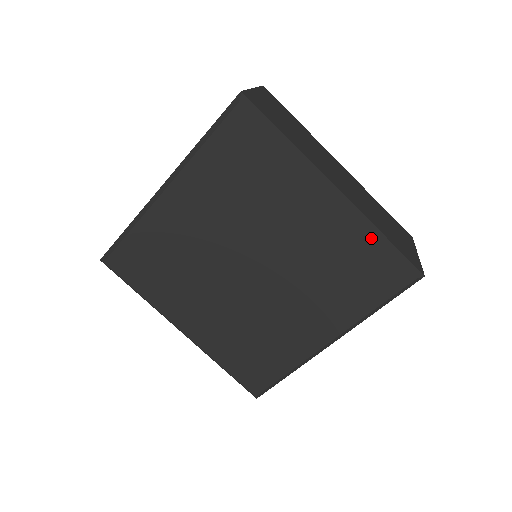
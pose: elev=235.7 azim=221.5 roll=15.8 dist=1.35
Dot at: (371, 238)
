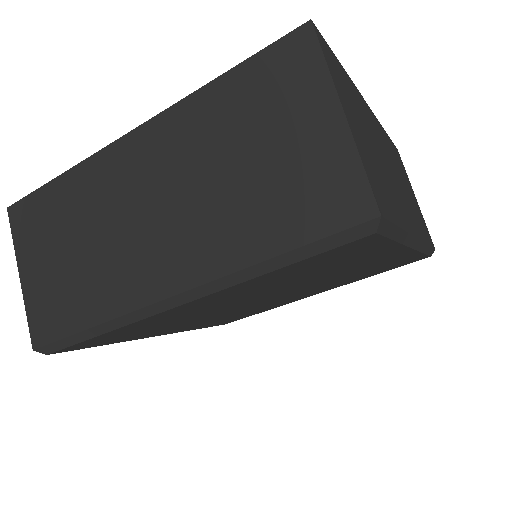
Dot at: (418, 255)
